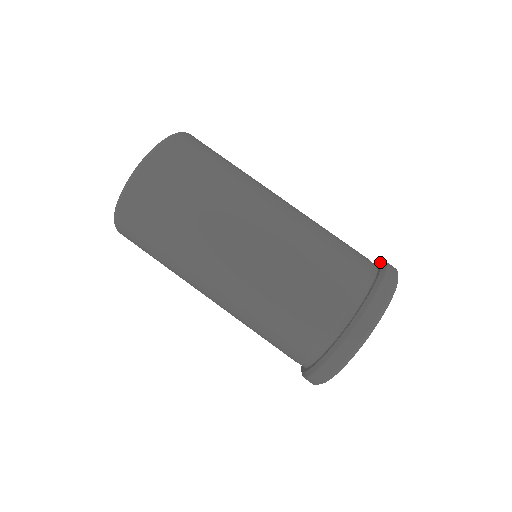
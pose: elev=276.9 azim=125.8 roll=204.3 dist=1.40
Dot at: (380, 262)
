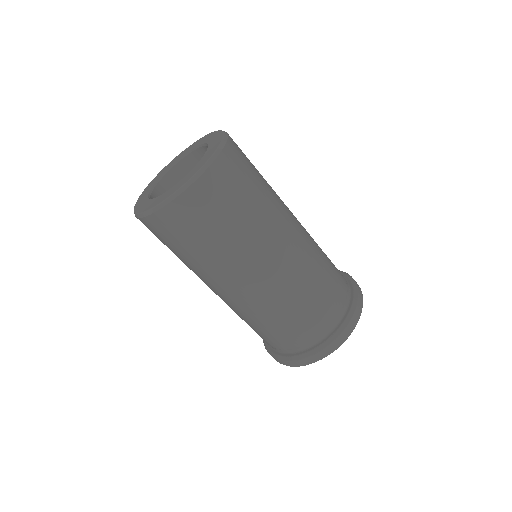
Dot at: (352, 304)
